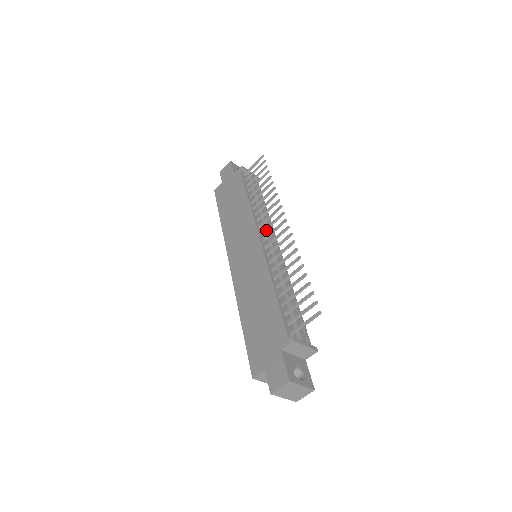
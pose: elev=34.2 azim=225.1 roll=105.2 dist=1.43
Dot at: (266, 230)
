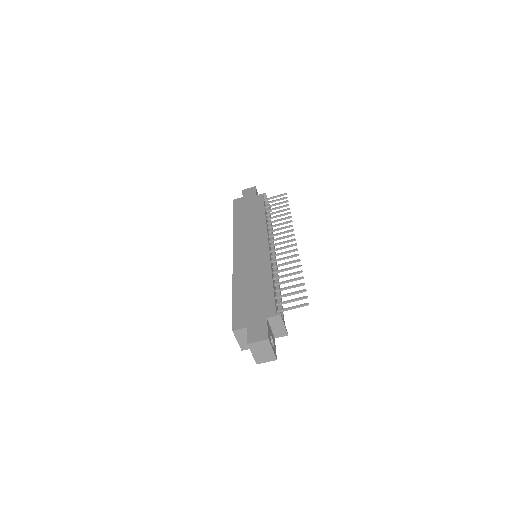
Dot at: occluded
